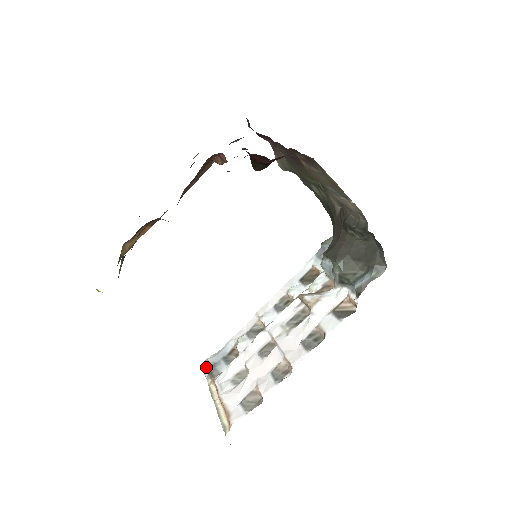
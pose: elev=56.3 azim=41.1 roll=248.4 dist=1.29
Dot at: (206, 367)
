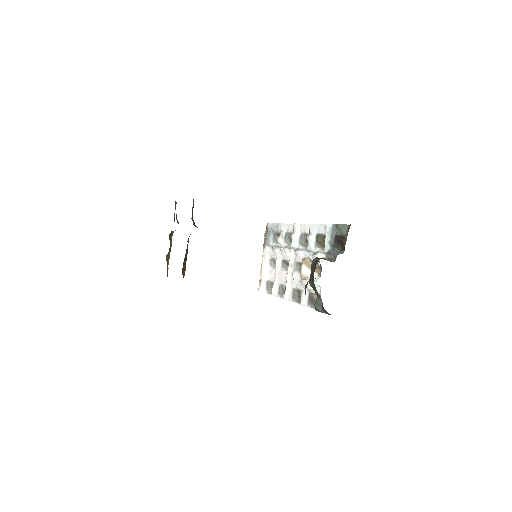
Dot at: (266, 229)
